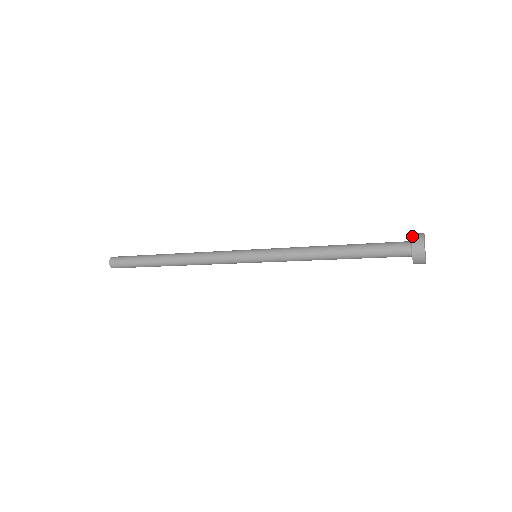
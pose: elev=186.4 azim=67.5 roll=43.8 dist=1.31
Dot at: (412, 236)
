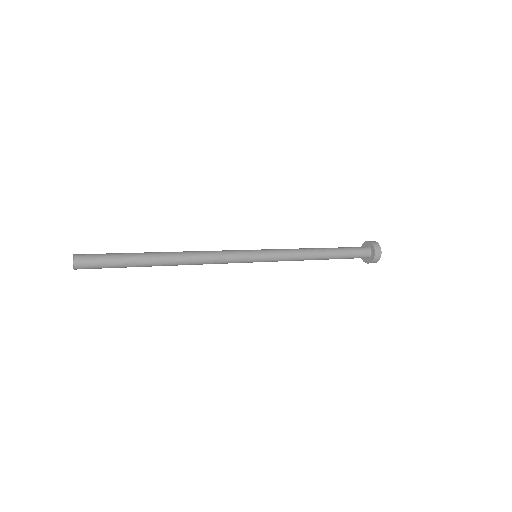
Dot at: (375, 255)
